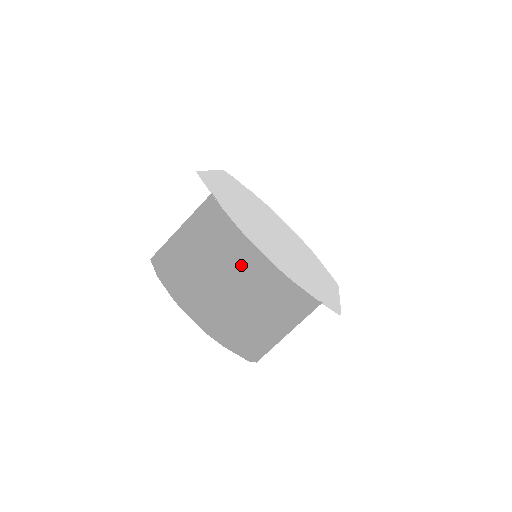
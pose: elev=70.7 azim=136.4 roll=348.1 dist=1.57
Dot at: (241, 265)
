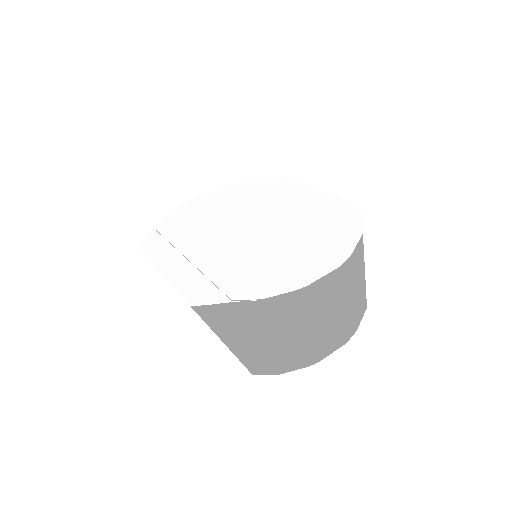
Dot at: (320, 299)
